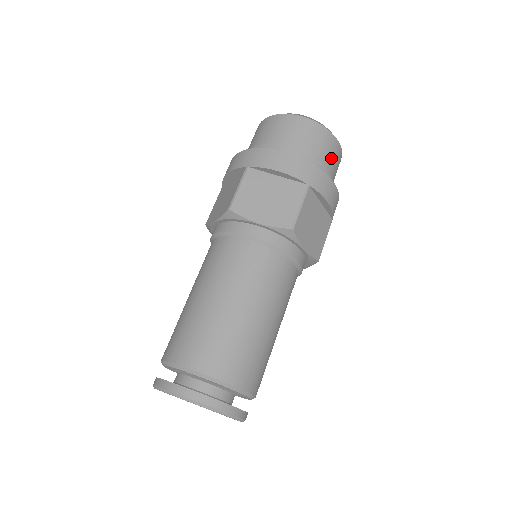
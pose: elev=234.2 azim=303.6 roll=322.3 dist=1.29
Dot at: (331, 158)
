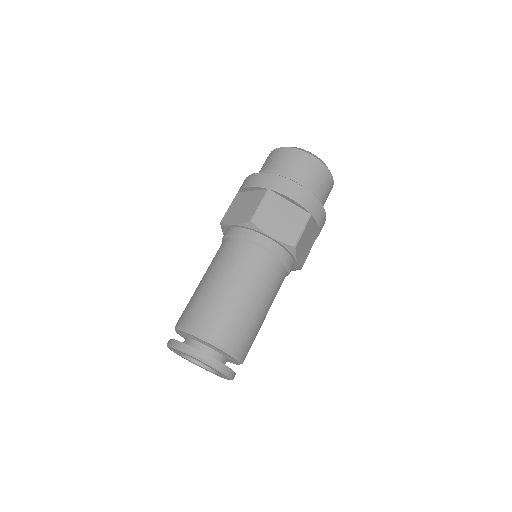
Dot at: (326, 193)
